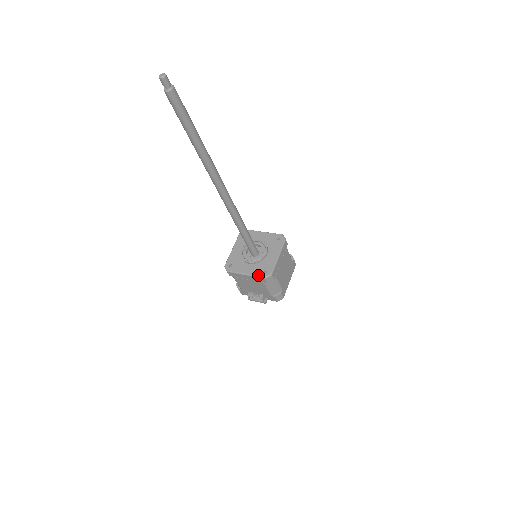
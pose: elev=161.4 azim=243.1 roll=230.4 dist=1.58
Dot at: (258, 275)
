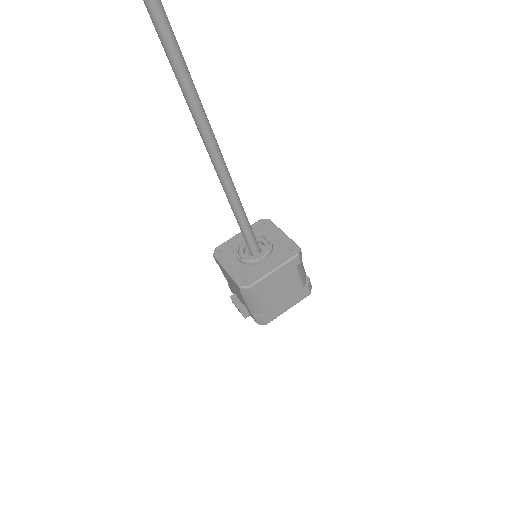
Dot at: (236, 279)
